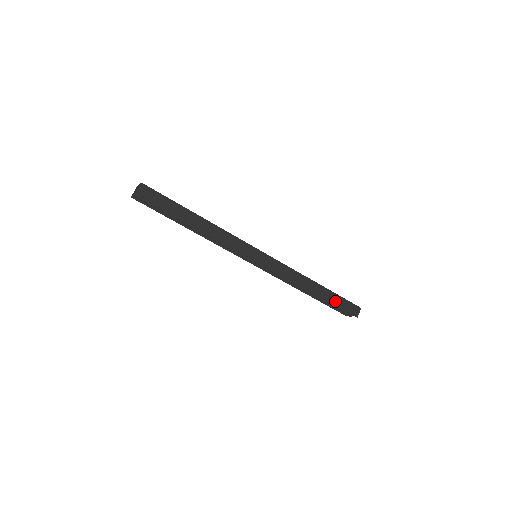
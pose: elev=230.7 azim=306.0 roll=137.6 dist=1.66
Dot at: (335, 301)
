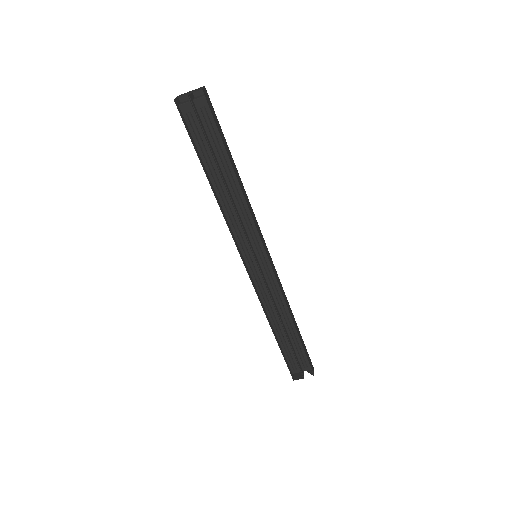
Dot at: (303, 346)
